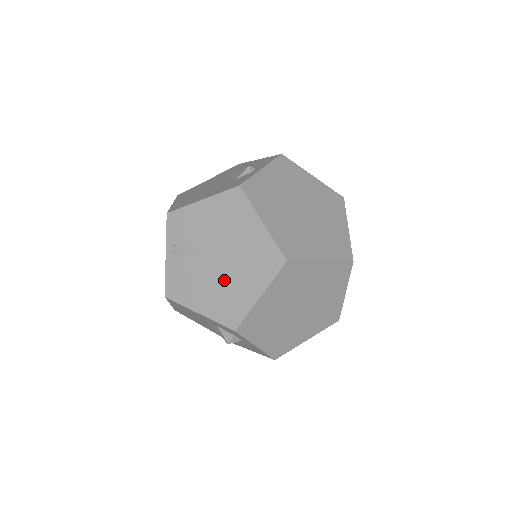
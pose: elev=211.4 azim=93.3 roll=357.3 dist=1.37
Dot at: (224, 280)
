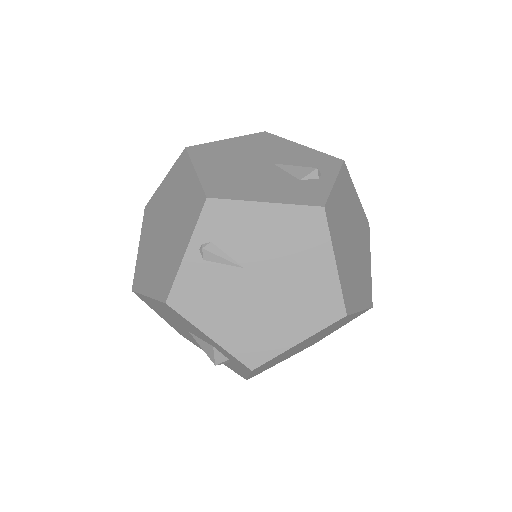
Dot at: (260, 310)
